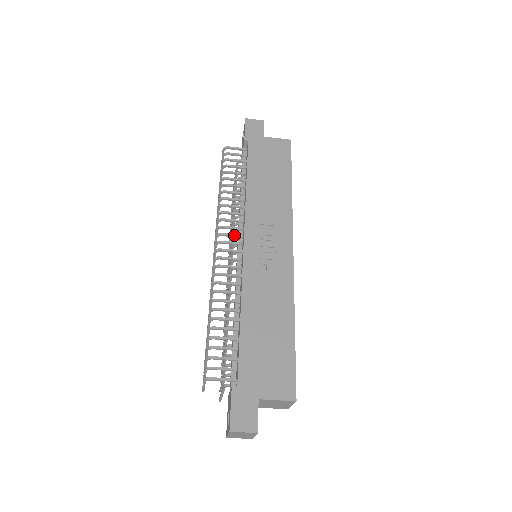
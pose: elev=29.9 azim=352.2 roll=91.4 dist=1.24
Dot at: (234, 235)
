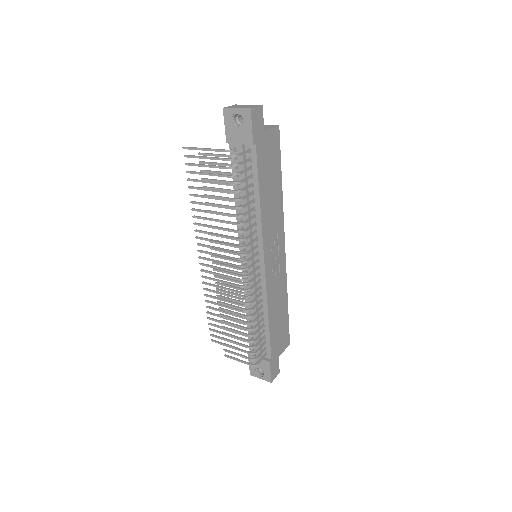
Dot at: occluded
